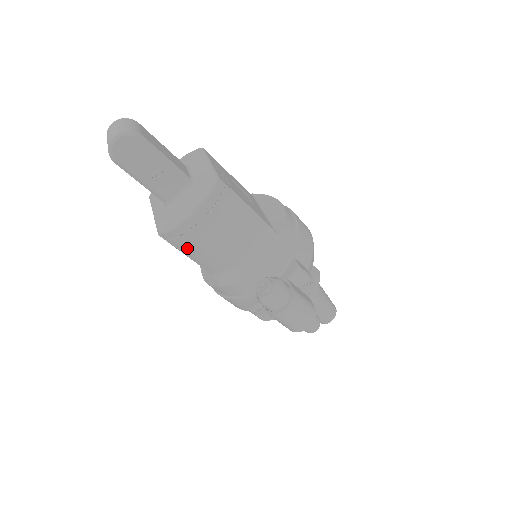
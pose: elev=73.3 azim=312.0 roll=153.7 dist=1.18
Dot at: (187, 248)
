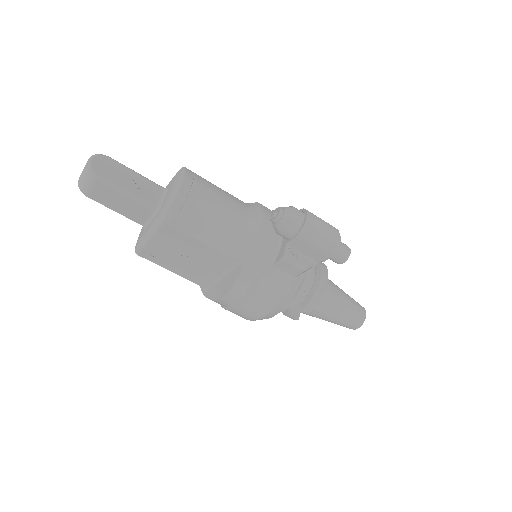
Dot at: (195, 223)
